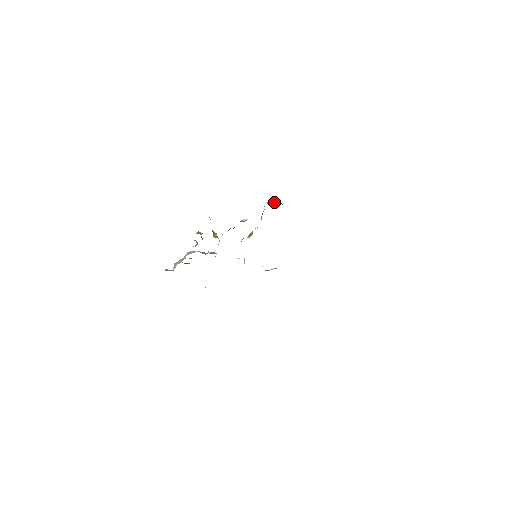
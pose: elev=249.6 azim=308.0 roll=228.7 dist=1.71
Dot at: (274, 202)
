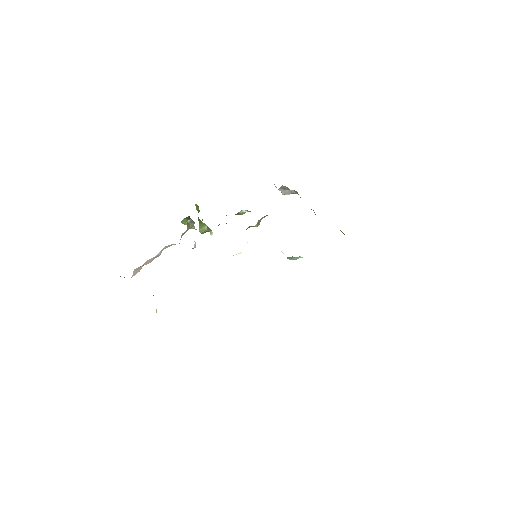
Dot at: (284, 190)
